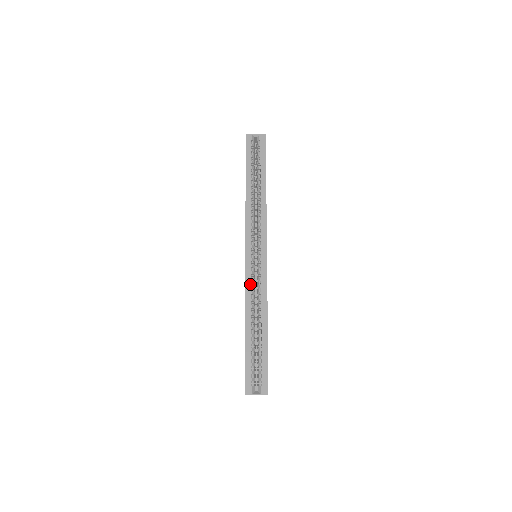
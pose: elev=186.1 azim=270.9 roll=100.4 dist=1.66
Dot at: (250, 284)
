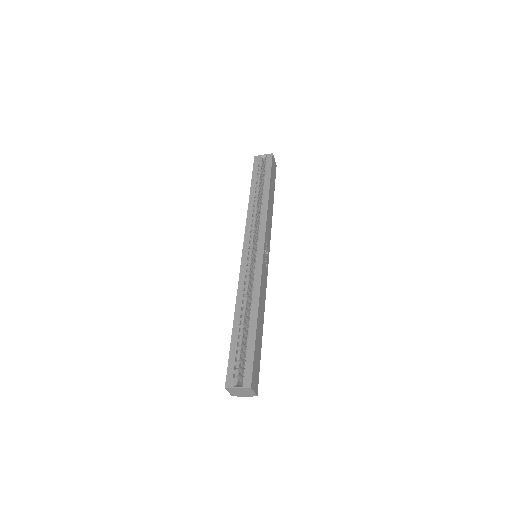
Dot at: (244, 278)
